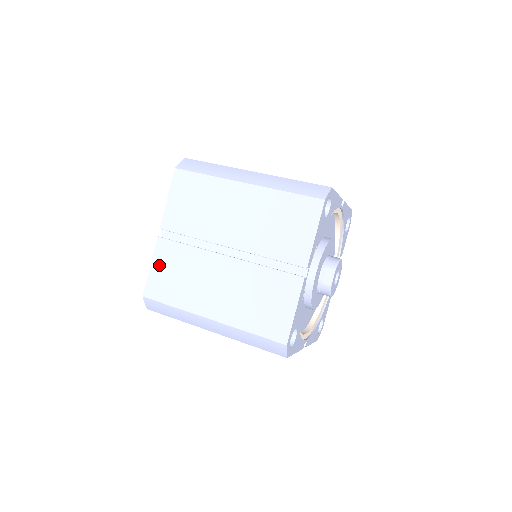
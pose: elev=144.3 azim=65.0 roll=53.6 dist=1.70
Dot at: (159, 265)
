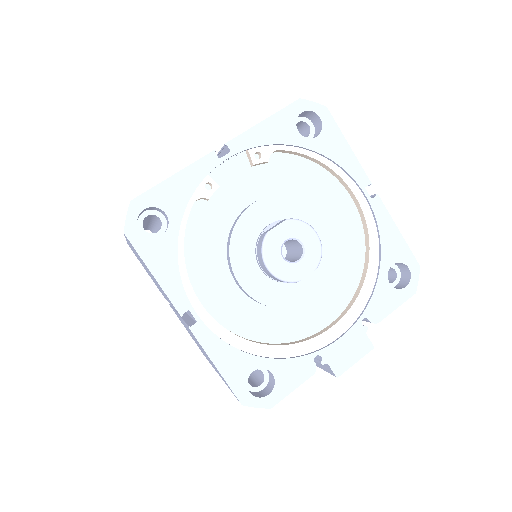
Dot at: occluded
